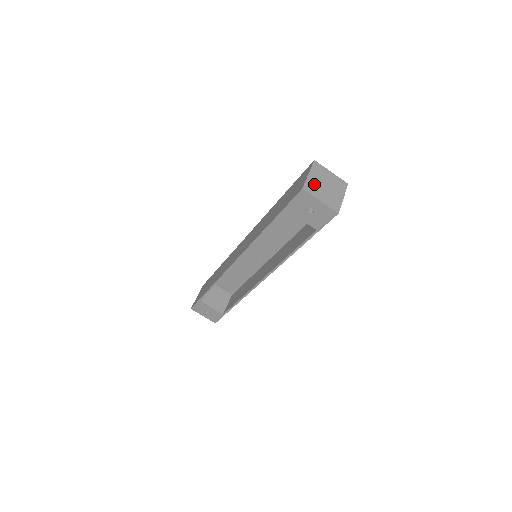
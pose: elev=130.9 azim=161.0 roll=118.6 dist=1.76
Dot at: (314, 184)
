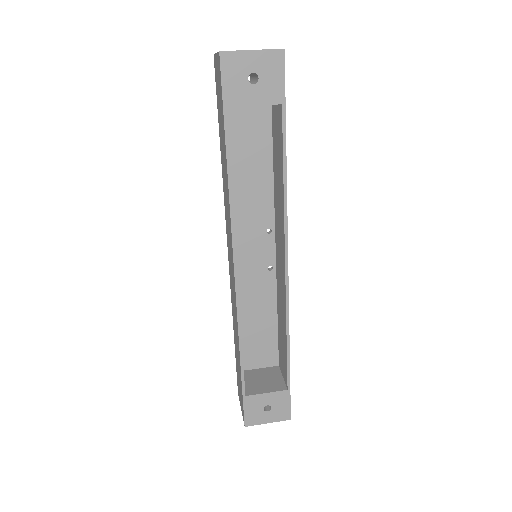
Dot at: occluded
